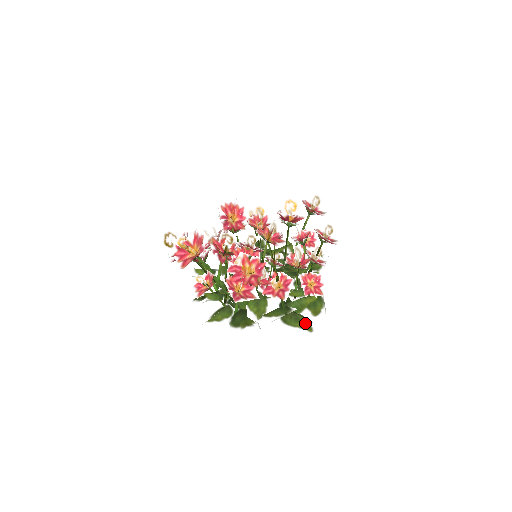
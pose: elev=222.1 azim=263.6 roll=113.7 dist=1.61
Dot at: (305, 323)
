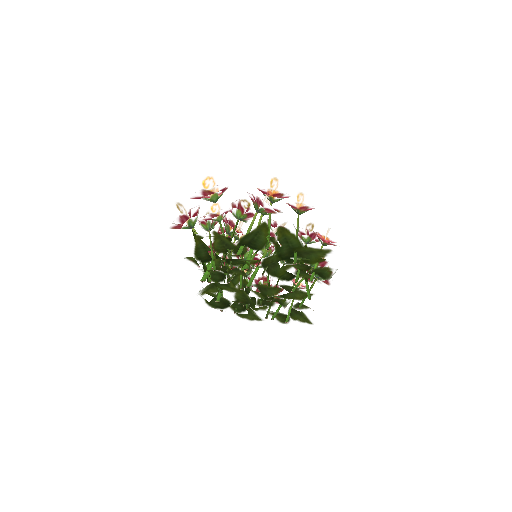
Dot at: (321, 252)
